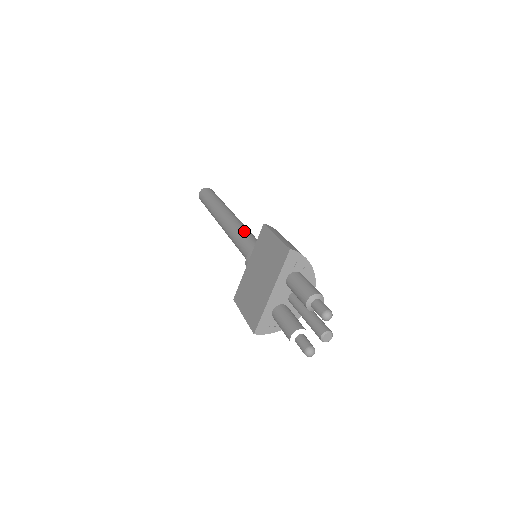
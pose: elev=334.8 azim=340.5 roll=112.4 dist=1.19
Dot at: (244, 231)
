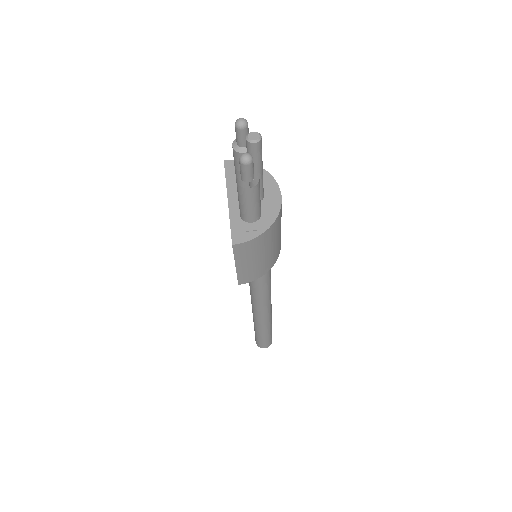
Dot at: occluded
